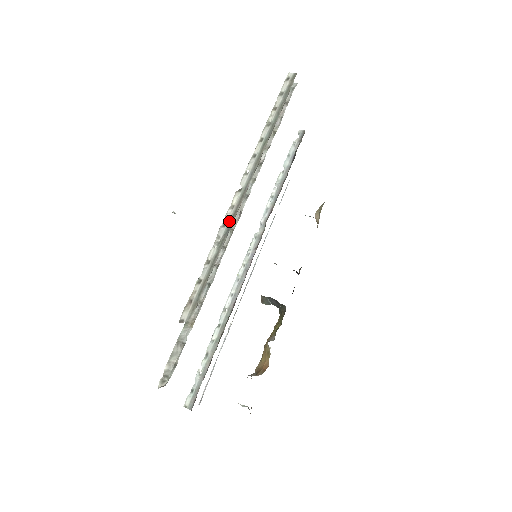
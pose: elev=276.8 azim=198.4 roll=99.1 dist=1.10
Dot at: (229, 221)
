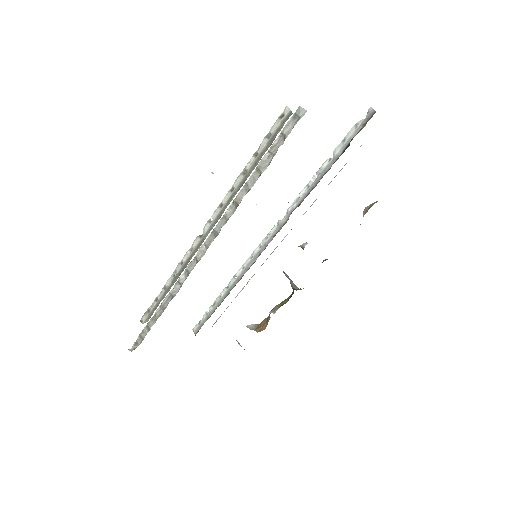
Dot at: (185, 262)
